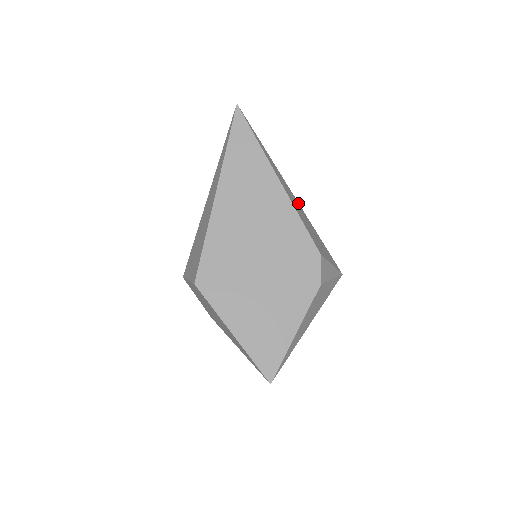
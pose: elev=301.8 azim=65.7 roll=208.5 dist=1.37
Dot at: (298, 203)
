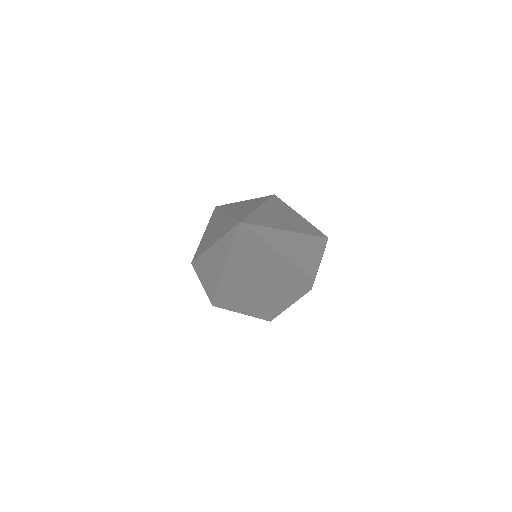
Dot at: (297, 234)
